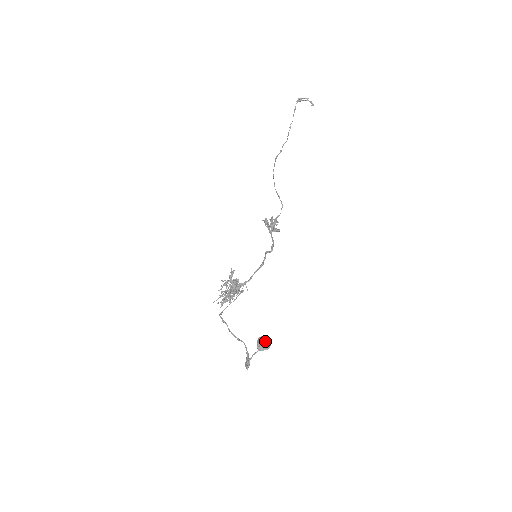
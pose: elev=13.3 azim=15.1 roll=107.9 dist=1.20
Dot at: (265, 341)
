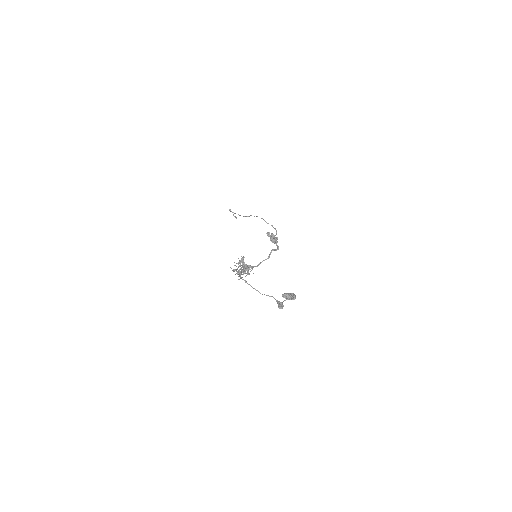
Dot at: (292, 293)
